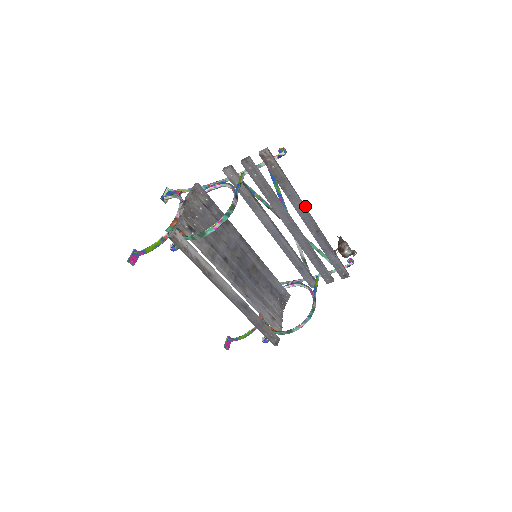
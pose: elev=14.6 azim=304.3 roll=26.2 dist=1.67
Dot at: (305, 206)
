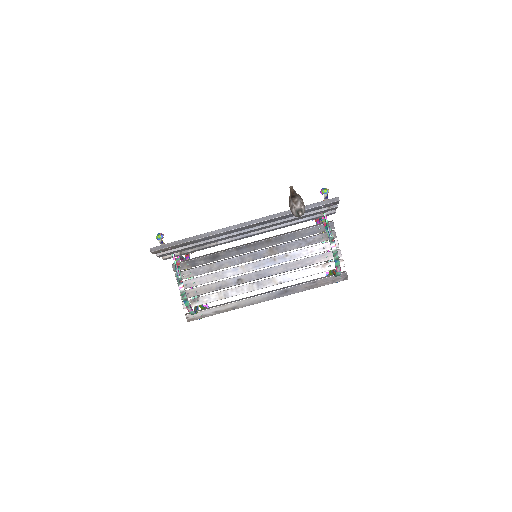
Dot at: (224, 228)
